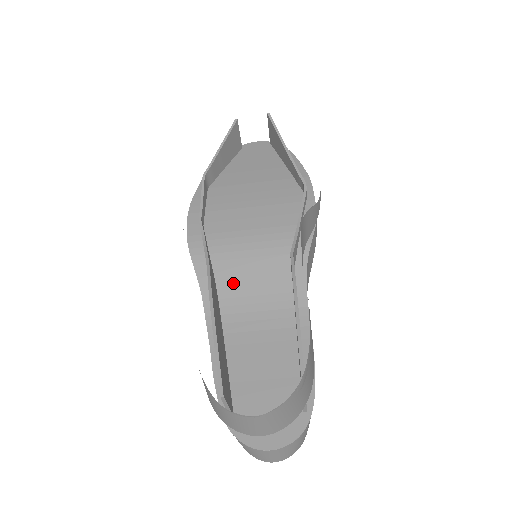
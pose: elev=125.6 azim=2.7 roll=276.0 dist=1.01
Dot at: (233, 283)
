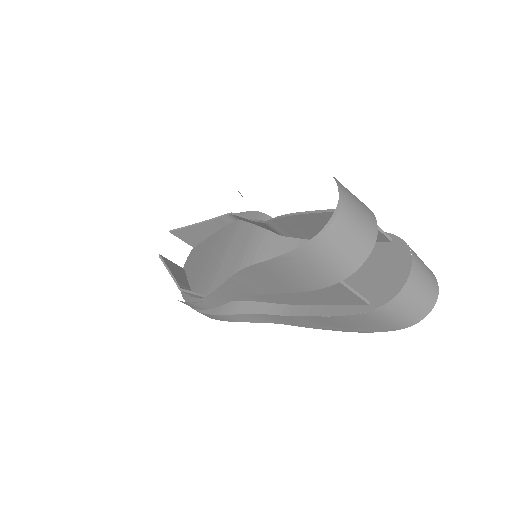
Dot at: occluded
